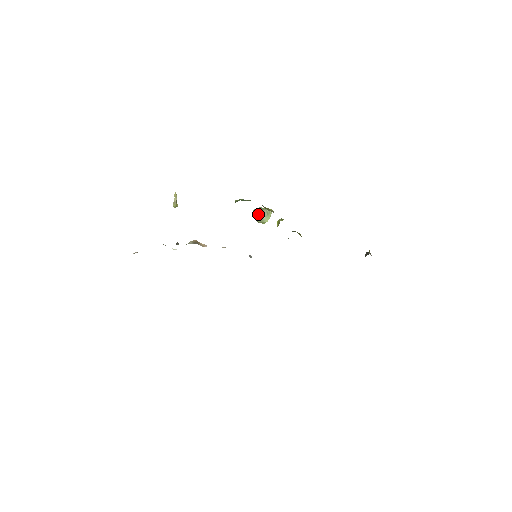
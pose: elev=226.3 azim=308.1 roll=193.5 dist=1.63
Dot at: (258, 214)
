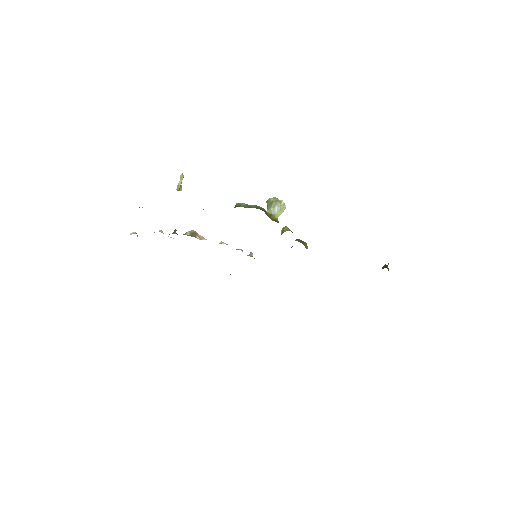
Dot at: (270, 207)
